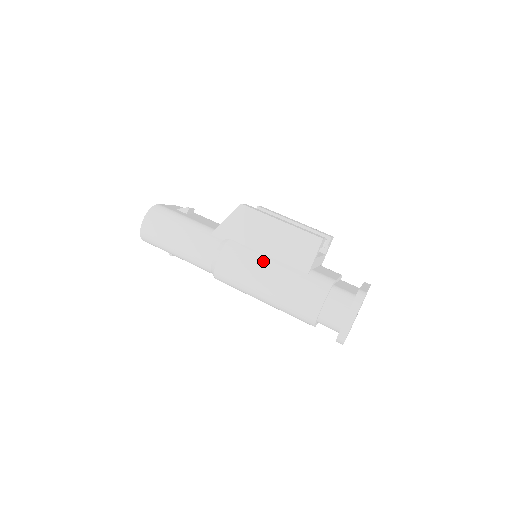
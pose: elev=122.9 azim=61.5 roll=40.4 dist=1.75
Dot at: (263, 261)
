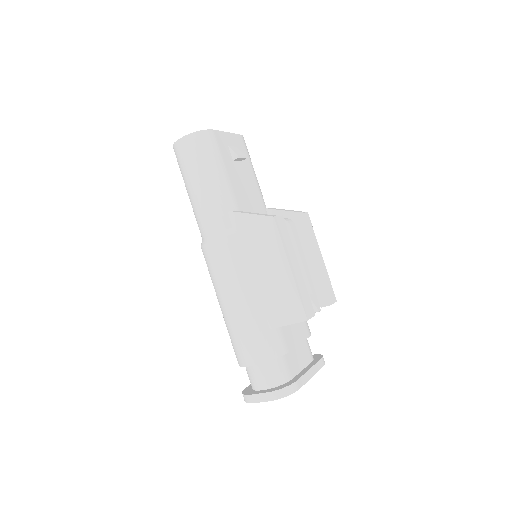
Dot at: (245, 283)
